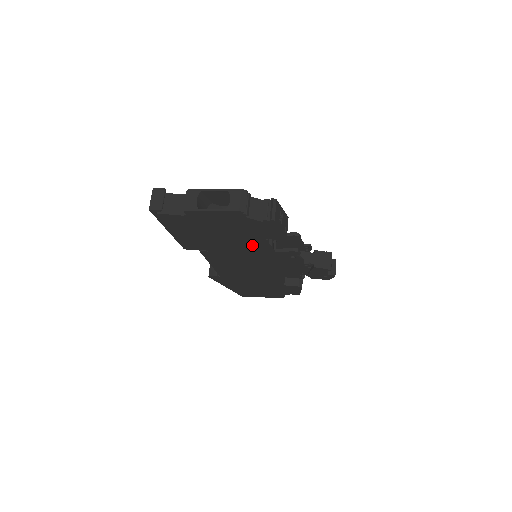
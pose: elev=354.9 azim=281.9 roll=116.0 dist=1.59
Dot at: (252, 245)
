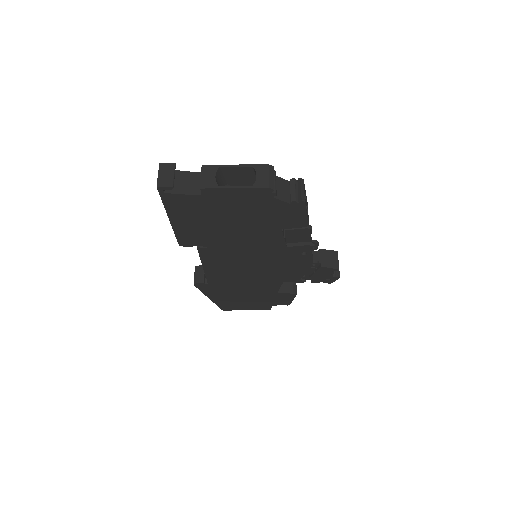
Dot at: (264, 238)
